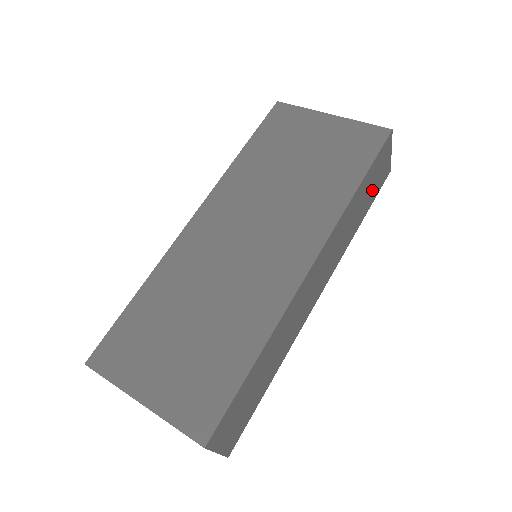
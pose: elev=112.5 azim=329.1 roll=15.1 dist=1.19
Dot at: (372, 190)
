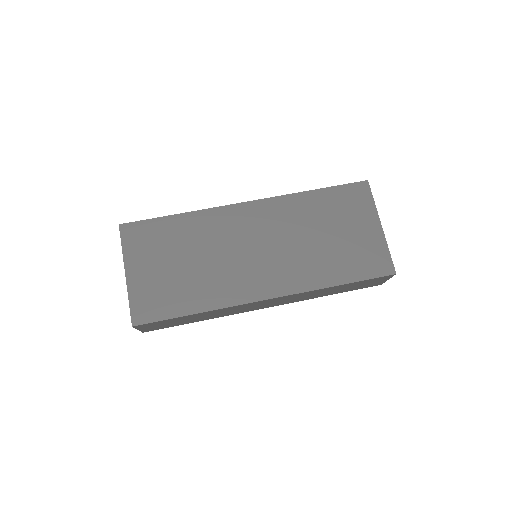
Dot at: (353, 287)
